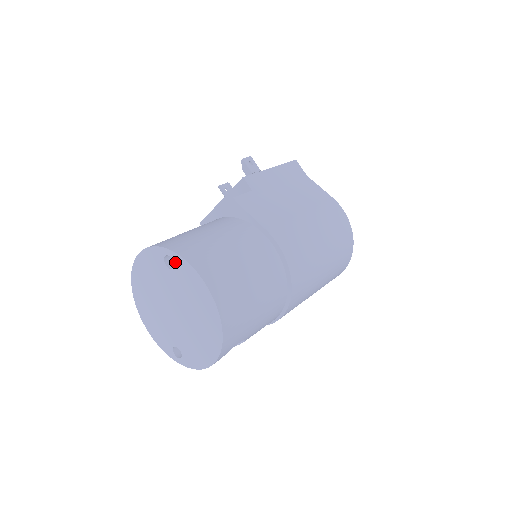
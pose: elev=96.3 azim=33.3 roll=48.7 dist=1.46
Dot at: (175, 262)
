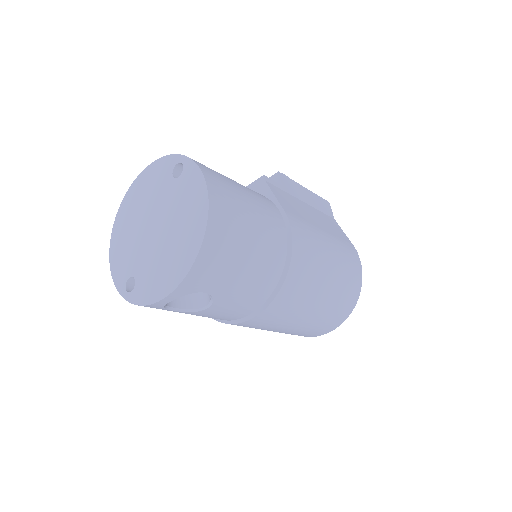
Dot at: (185, 169)
